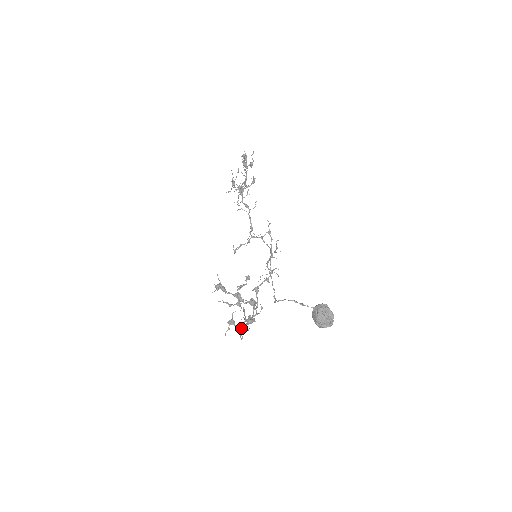
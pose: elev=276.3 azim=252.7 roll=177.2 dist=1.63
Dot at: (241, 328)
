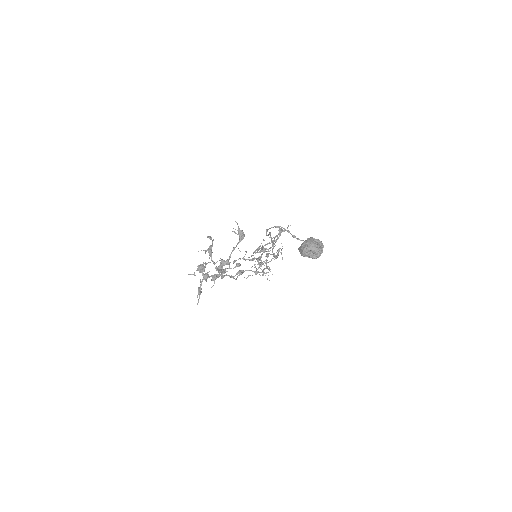
Dot at: (208, 277)
